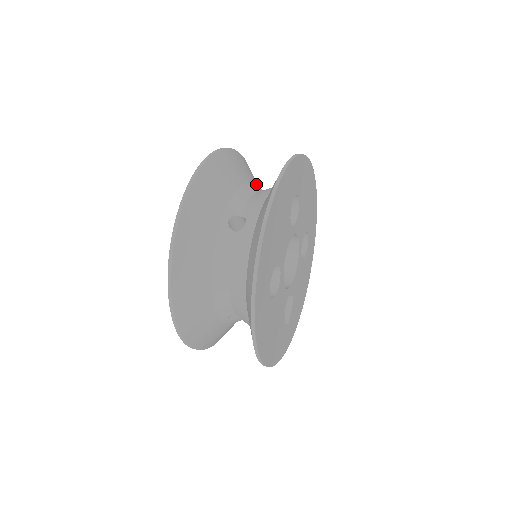
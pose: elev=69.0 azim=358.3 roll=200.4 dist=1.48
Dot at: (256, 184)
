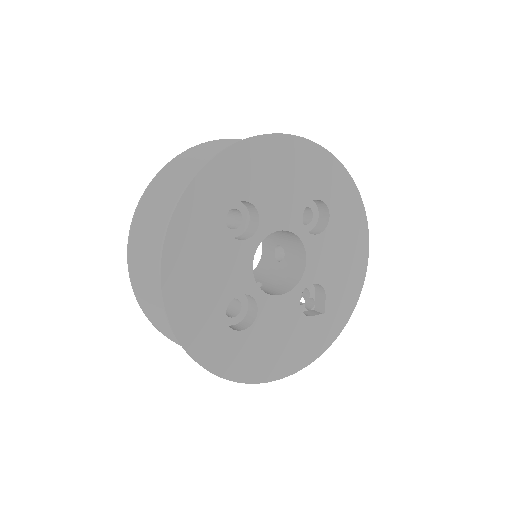
Dot at: occluded
